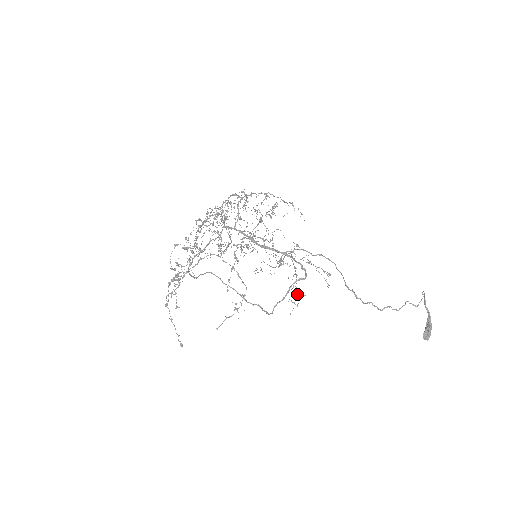
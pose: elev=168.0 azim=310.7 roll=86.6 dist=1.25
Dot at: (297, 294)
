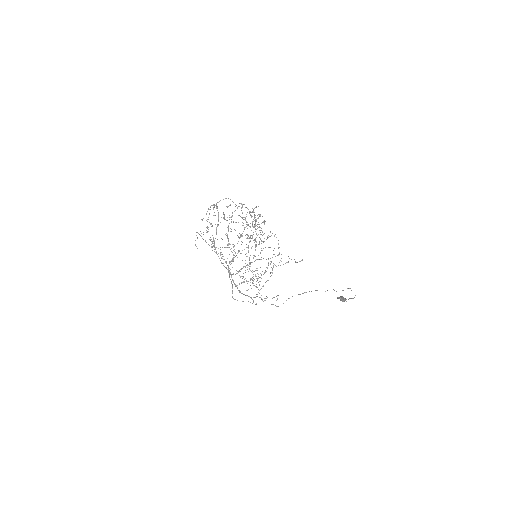
Dot at: occluded
